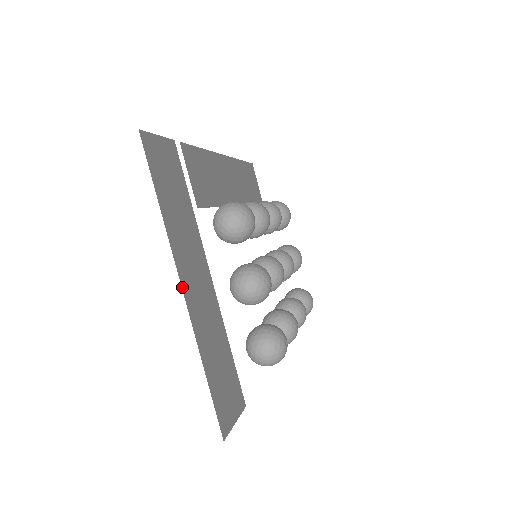
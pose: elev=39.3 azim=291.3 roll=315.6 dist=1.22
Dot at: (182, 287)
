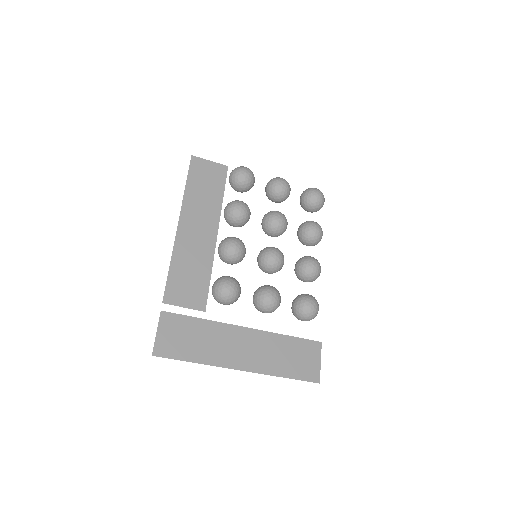
Dot at: (240, 370)
